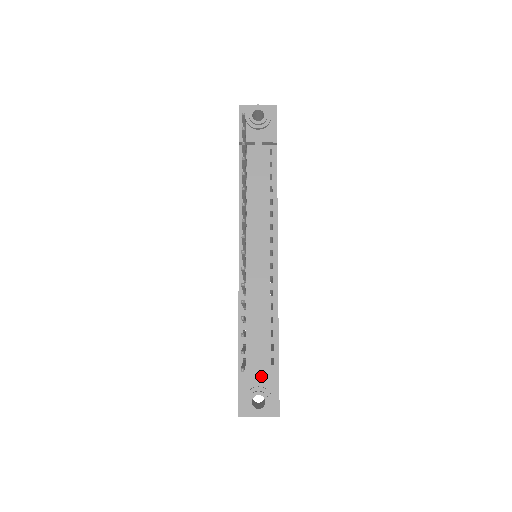
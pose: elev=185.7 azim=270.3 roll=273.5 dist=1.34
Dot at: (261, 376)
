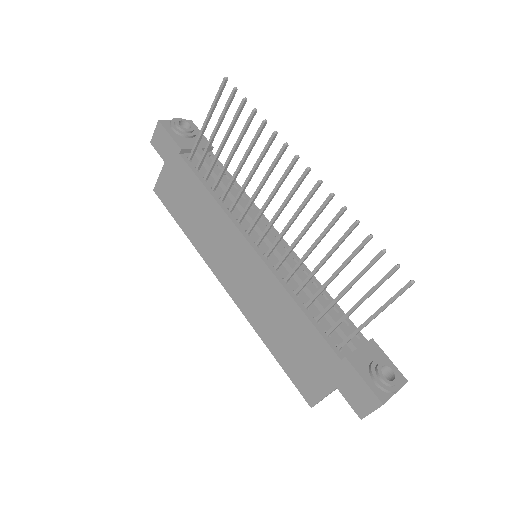
Dot at: (365, 350)
